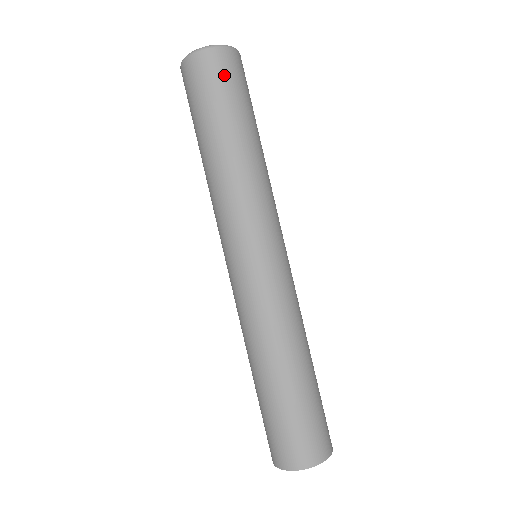
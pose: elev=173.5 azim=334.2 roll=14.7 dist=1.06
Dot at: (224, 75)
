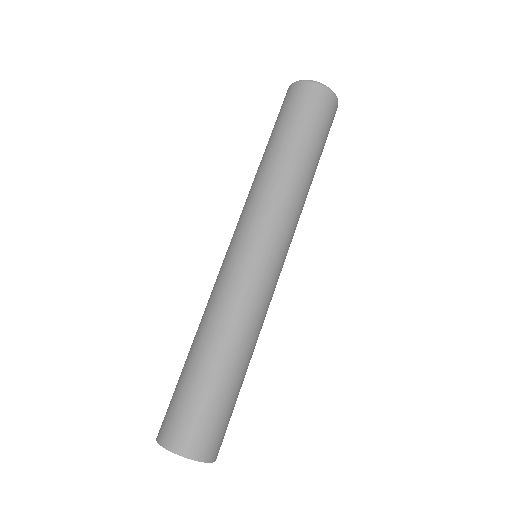
Dot at: (315, 106)
